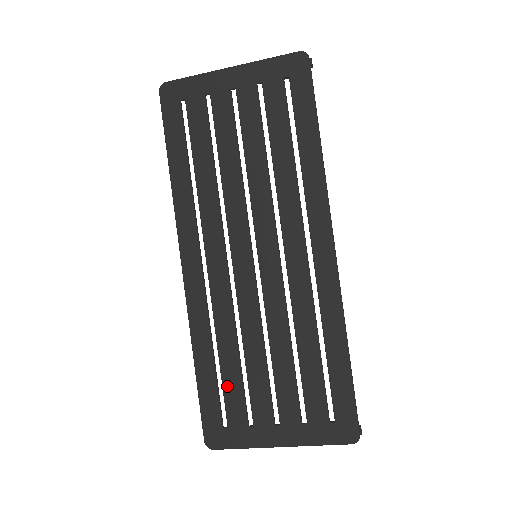
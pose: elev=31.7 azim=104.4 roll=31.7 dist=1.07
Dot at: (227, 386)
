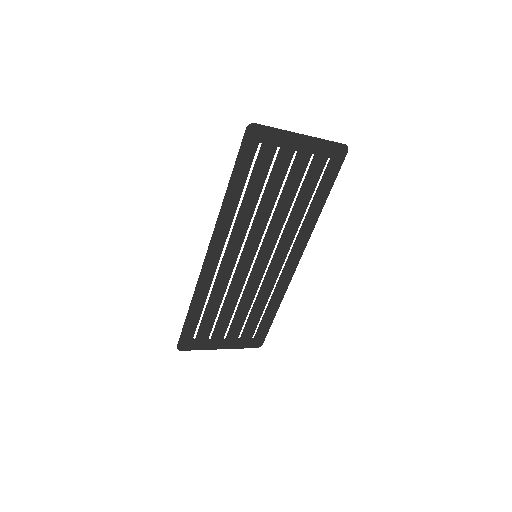
Dot at: (205, 321)
